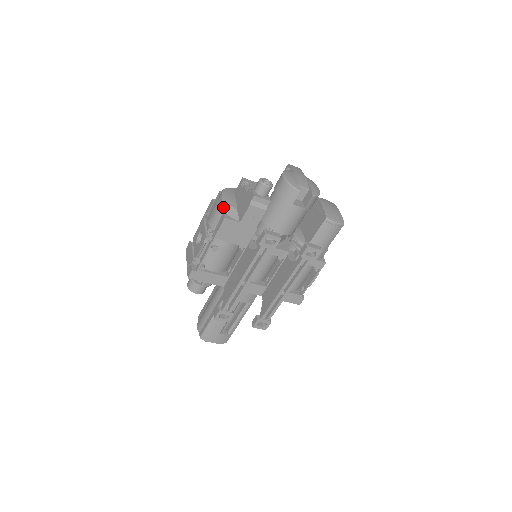
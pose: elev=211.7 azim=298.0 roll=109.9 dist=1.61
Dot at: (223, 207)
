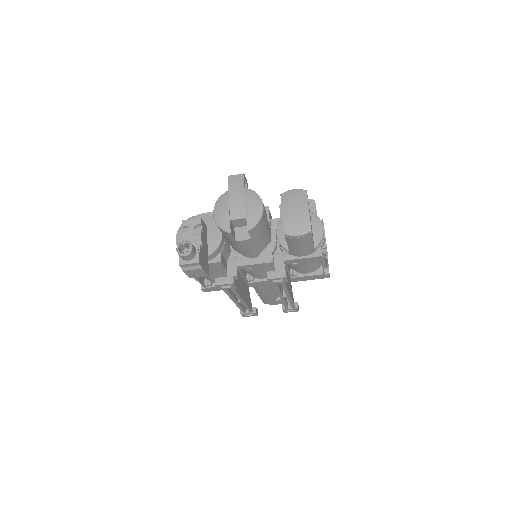
Dot at: occluded
